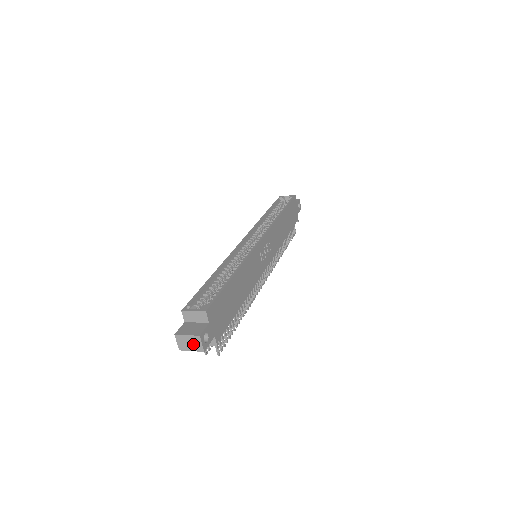
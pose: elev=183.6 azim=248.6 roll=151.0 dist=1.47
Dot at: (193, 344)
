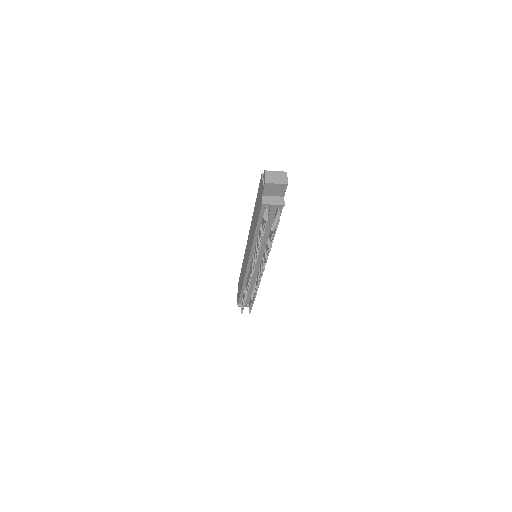
Dot at: (279, 178)
